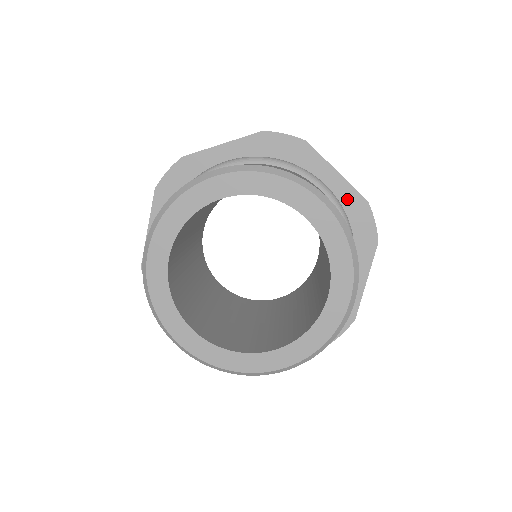
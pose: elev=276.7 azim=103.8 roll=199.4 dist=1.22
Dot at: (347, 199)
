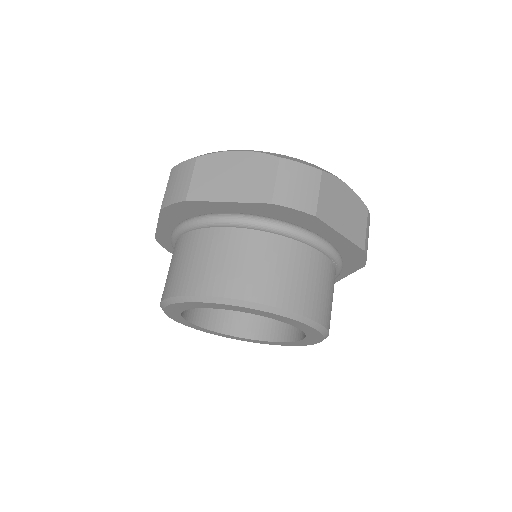
Dot at: (345, 247)
